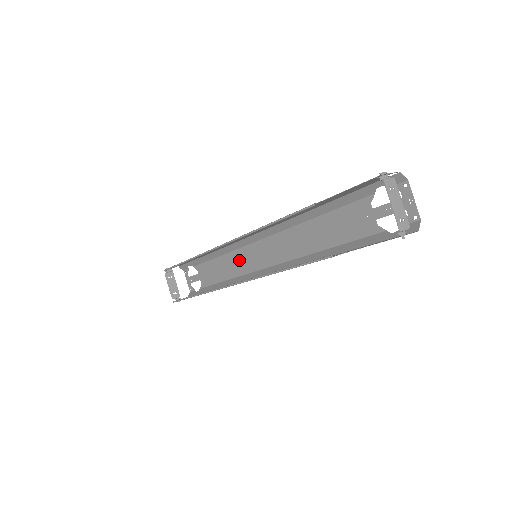
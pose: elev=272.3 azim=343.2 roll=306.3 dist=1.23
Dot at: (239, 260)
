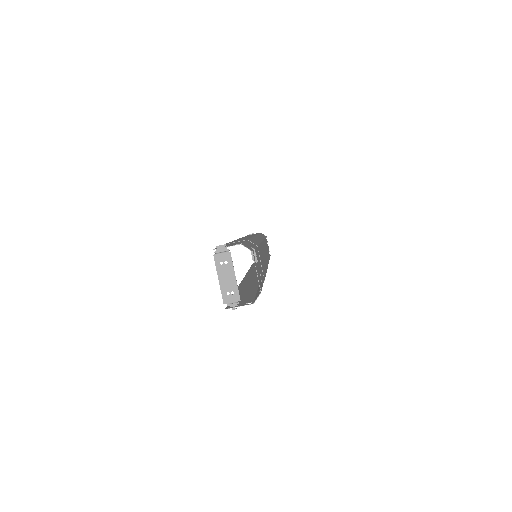
Dot at: occluded
